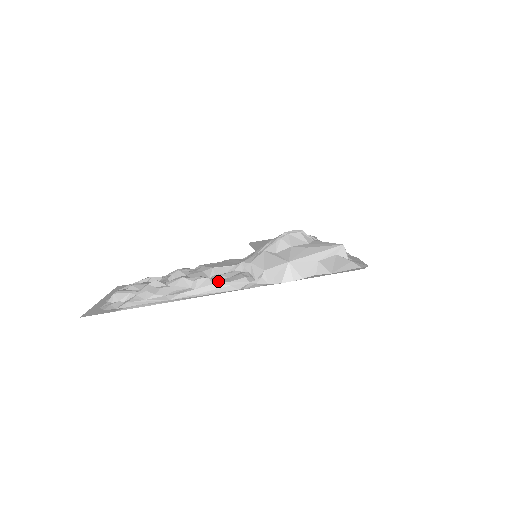
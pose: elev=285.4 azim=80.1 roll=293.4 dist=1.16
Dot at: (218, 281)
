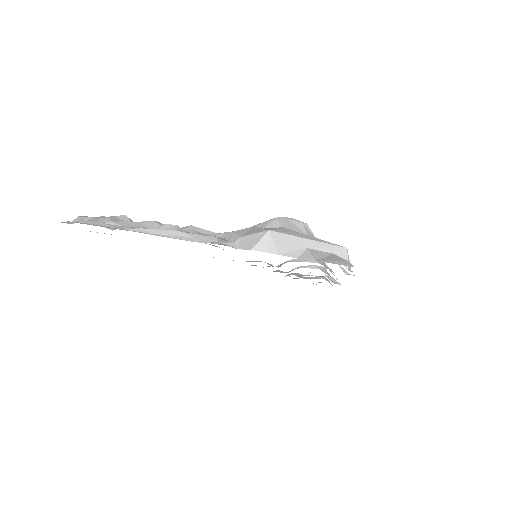
Dot at: (186, 232)
